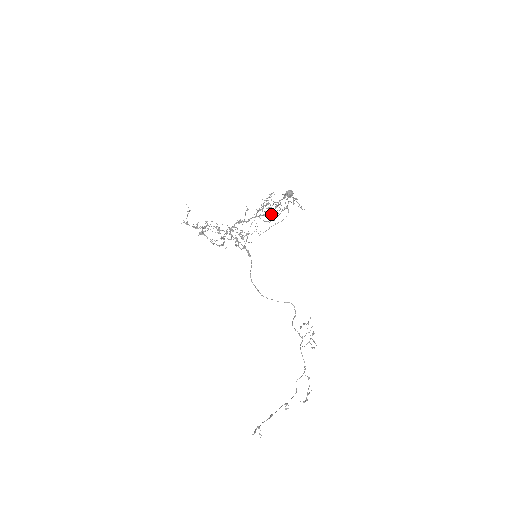
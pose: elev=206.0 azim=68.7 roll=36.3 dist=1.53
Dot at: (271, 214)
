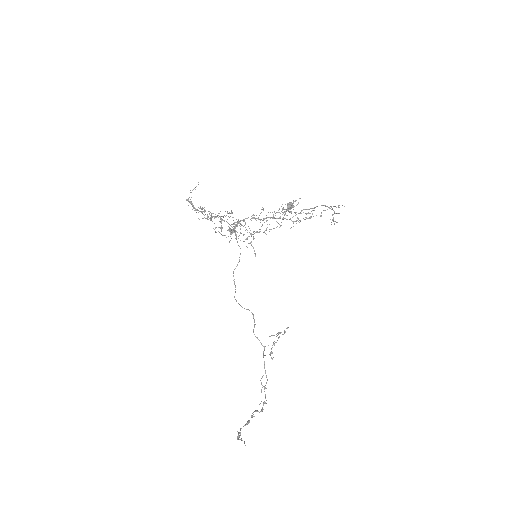
Dot at: (290, 219)
